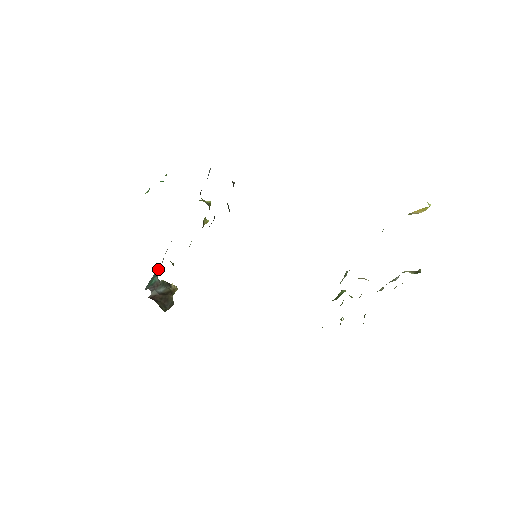
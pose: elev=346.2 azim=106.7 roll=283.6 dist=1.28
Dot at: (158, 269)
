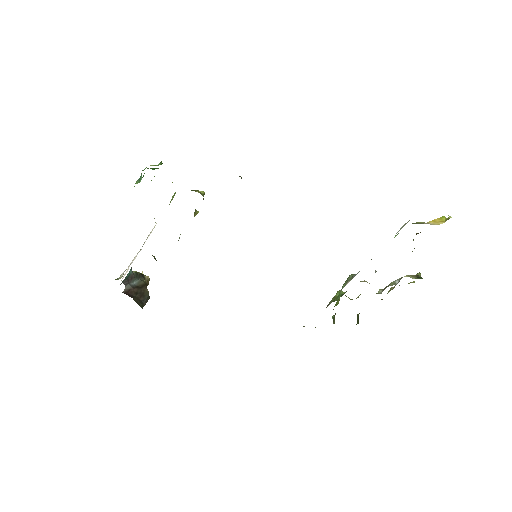
Dot at: occluded
